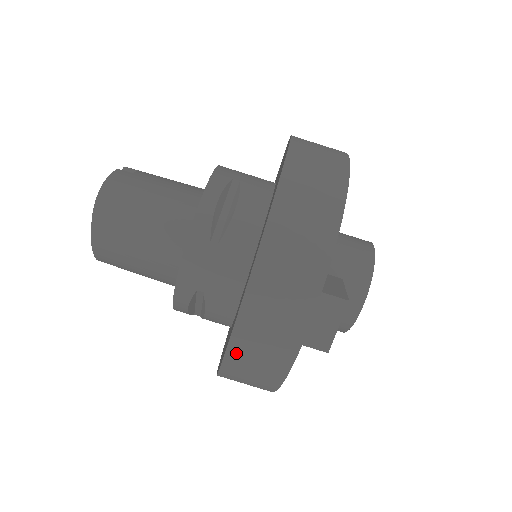
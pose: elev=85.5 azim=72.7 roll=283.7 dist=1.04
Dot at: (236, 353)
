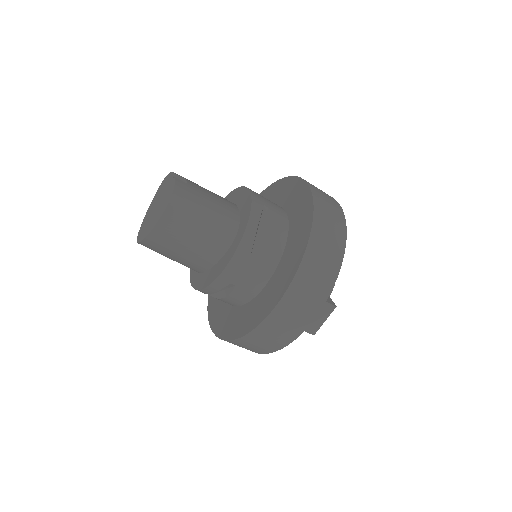
Dot at: (260, 331)
